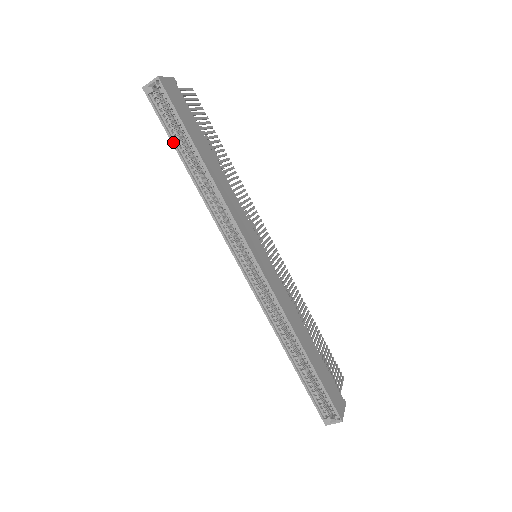
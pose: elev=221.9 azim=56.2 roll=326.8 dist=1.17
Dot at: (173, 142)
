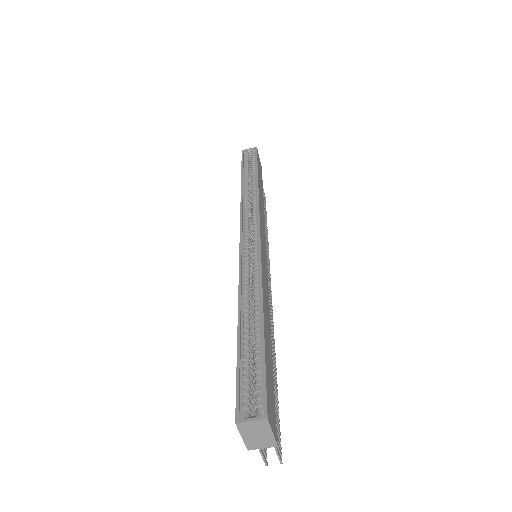
Dot at: (242, 170)
